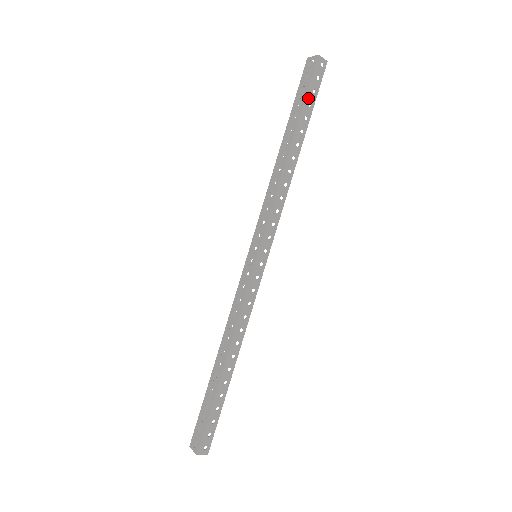
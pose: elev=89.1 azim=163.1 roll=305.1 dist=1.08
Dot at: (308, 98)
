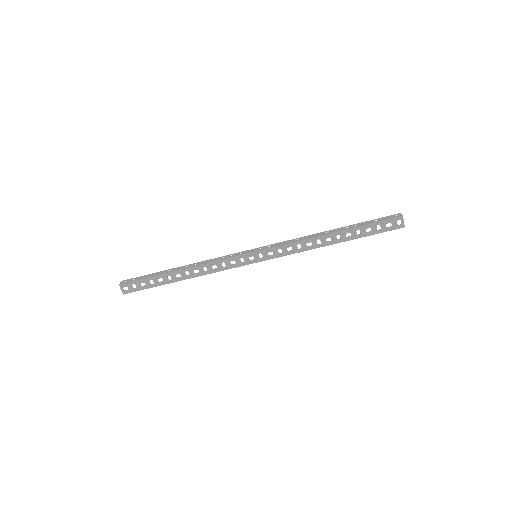
Dot at: (373, 234)
